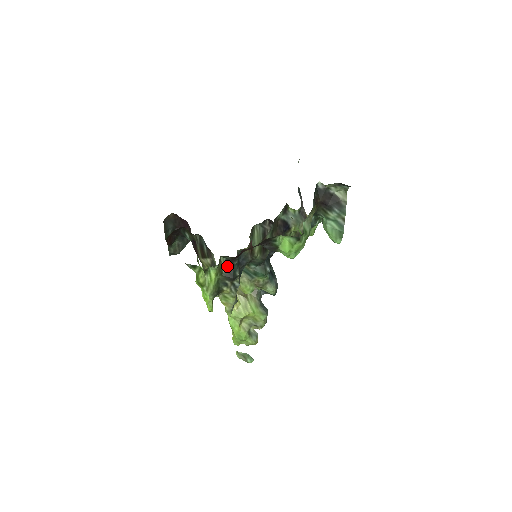
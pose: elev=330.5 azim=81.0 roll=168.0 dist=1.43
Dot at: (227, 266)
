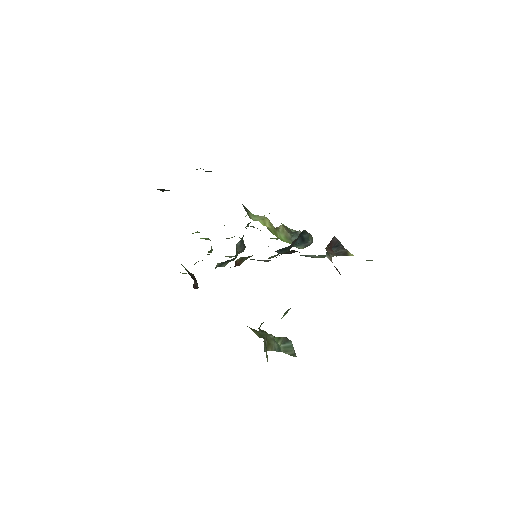
Dot at: occluded
